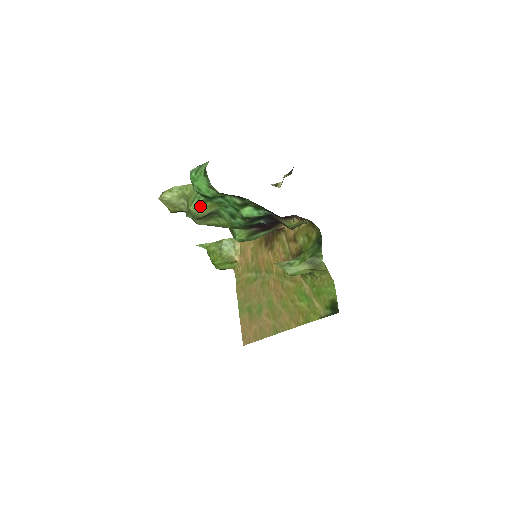
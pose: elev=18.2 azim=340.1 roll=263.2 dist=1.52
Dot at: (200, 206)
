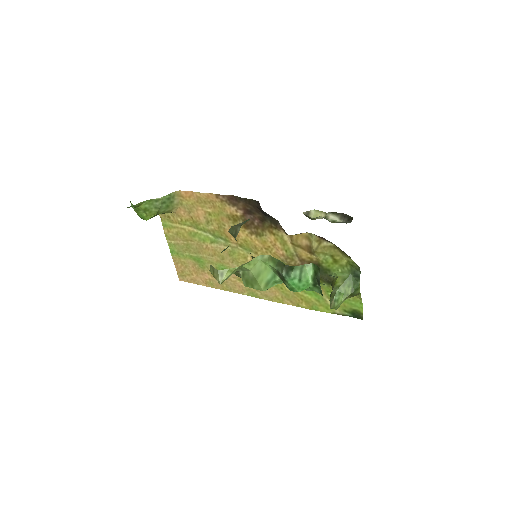
Dot at: occluded
